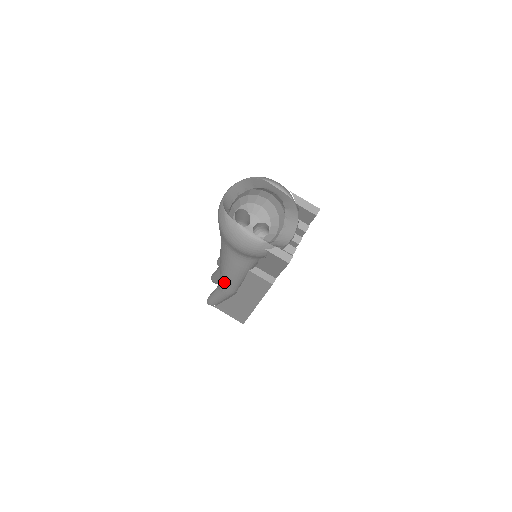
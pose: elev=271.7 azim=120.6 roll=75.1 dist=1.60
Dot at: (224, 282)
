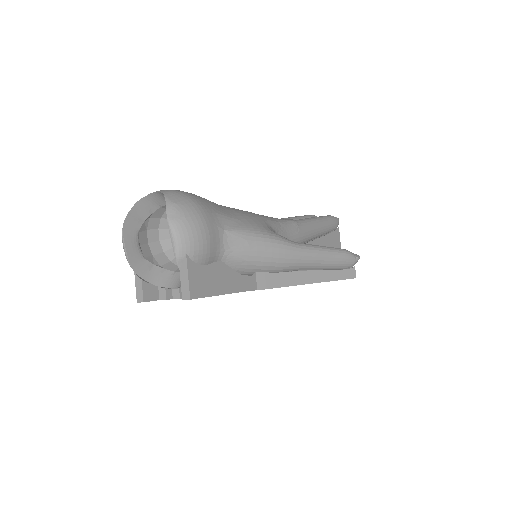
Dot at: occluded
